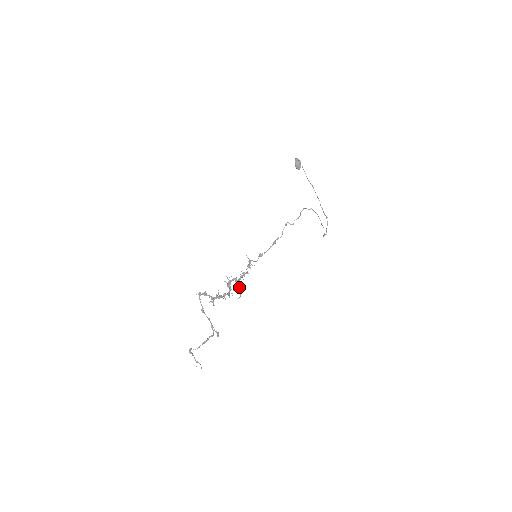
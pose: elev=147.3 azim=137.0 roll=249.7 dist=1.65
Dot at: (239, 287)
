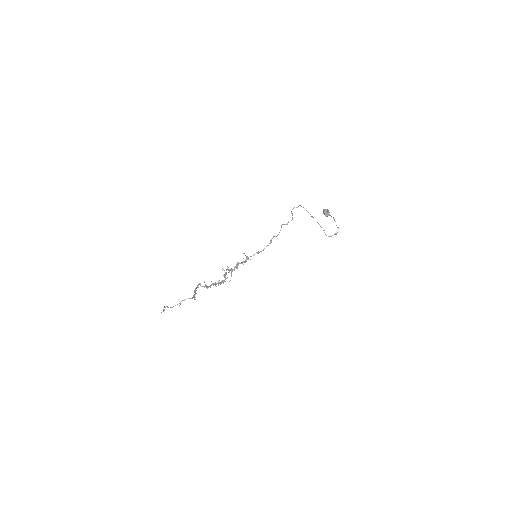
Dot at: (231, 273)
